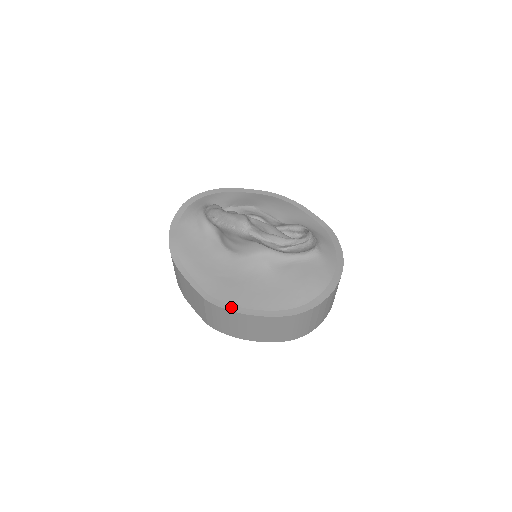
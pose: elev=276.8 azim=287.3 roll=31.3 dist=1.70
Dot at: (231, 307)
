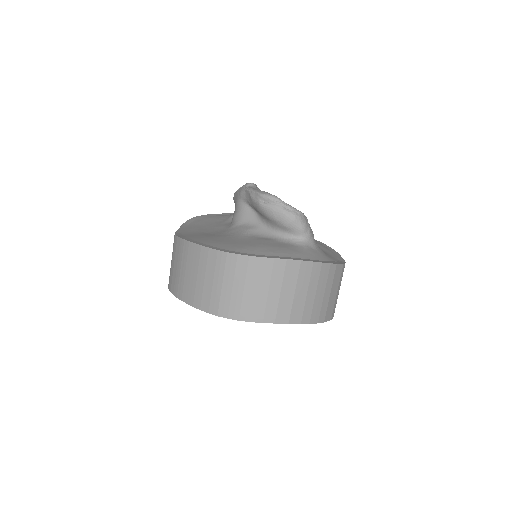
Dot at: (185, 238)
